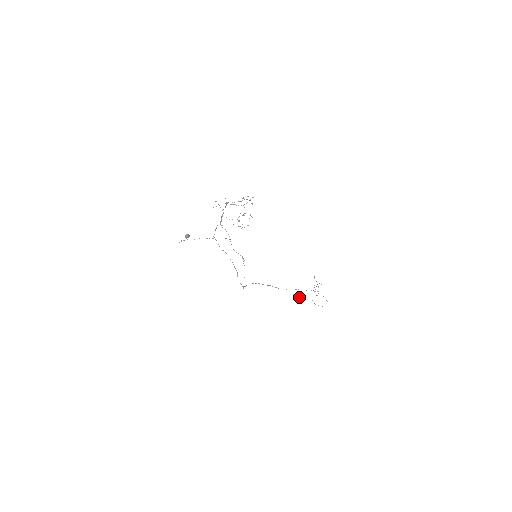
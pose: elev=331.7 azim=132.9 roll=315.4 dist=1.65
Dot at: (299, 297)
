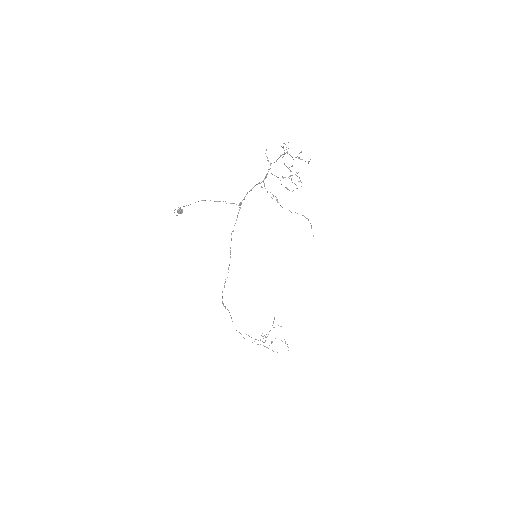
Dot at: occluded
